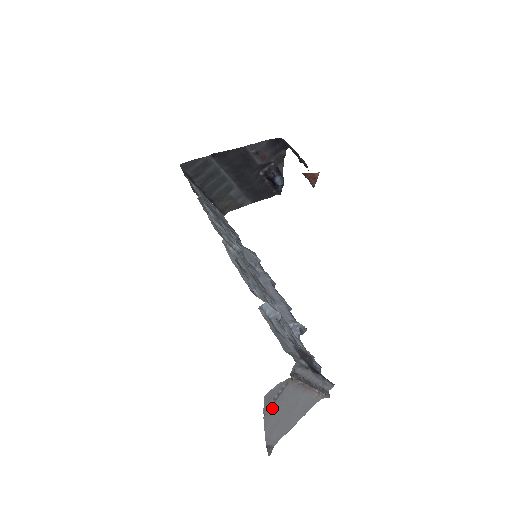
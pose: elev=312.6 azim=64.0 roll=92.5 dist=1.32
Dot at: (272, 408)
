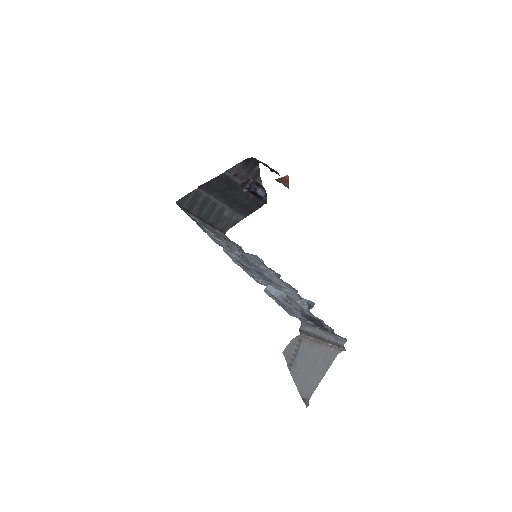
Dot at: (295, 364)
